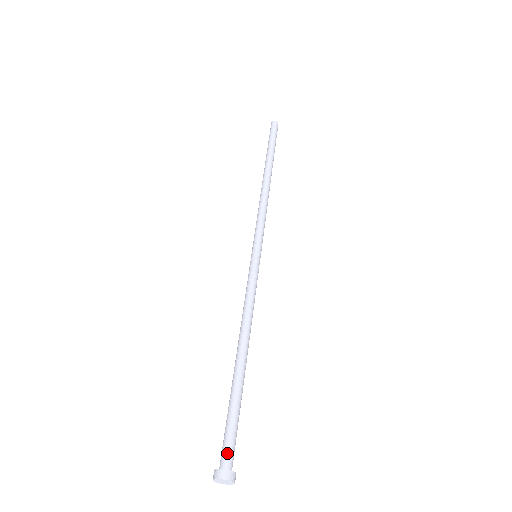
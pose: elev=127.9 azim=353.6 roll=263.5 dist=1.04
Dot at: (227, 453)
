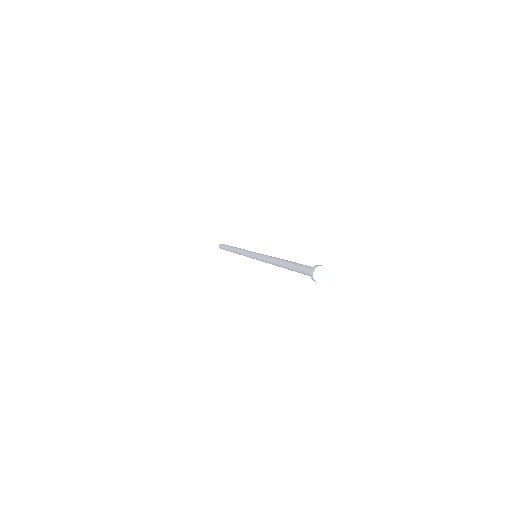
Dot at: occluded
